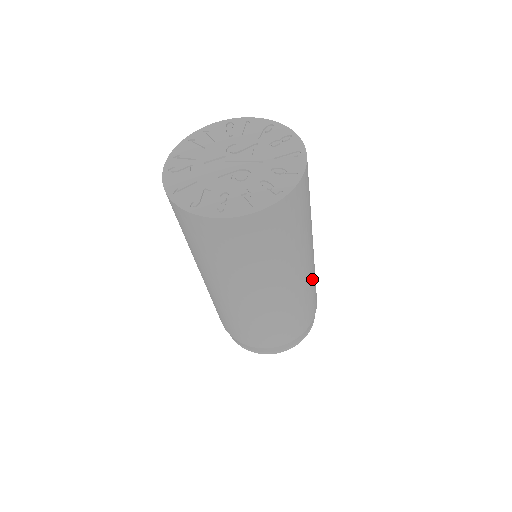
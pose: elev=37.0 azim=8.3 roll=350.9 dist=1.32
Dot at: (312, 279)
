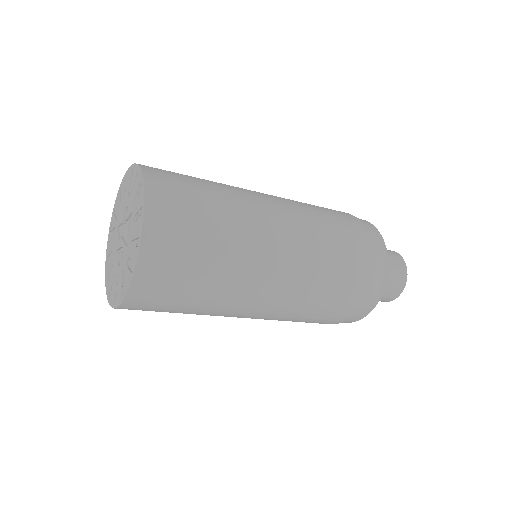
Dot at: (302, 292)
